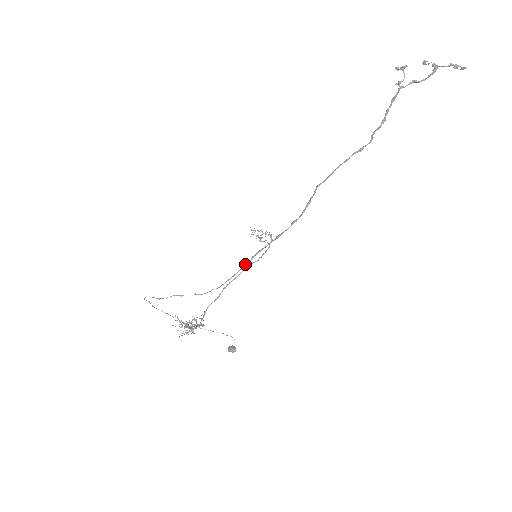
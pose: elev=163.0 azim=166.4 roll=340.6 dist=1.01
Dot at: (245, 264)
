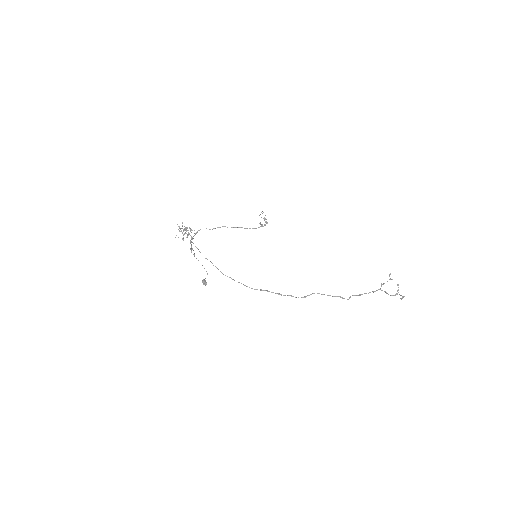
Dot at: (256, 289)
